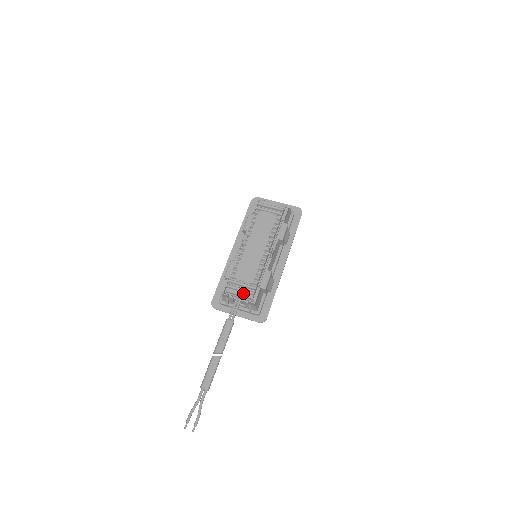
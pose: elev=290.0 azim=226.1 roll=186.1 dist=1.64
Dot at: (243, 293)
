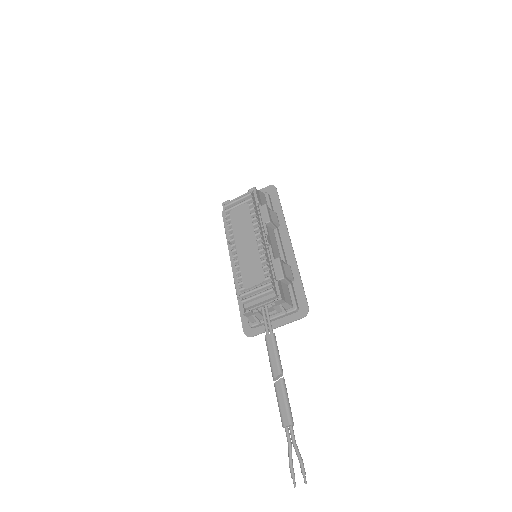
Dot at: (263, 297)
